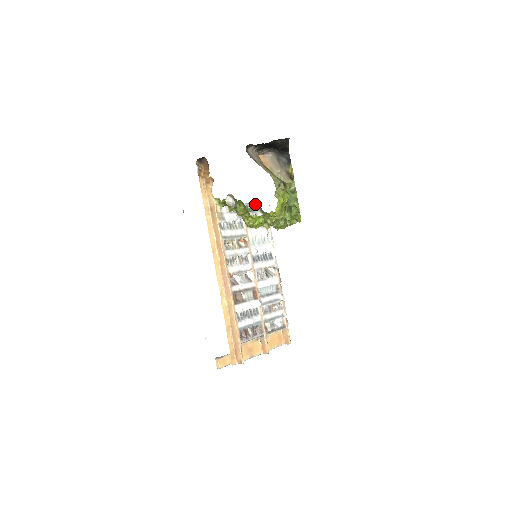
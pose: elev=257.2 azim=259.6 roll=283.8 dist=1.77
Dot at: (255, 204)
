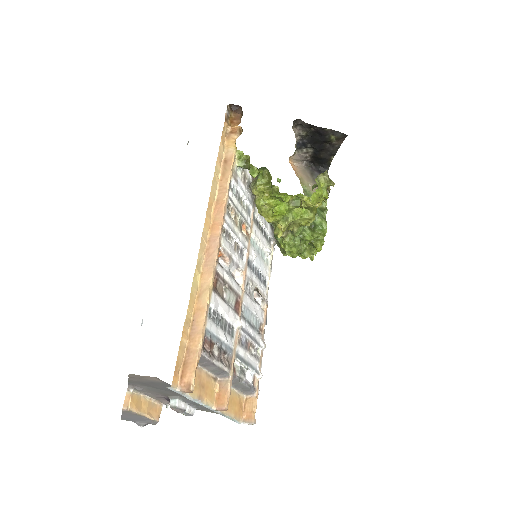
Dot at: occluded
